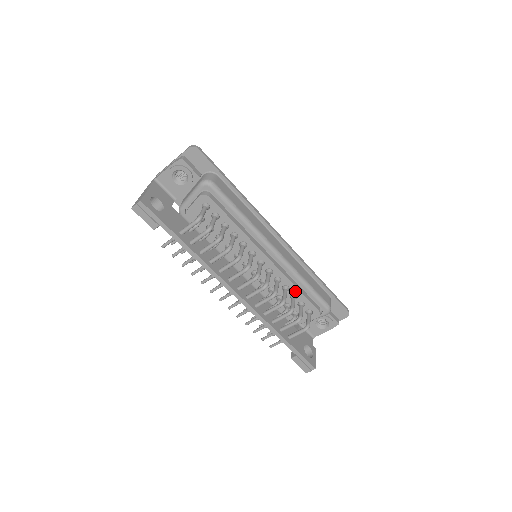
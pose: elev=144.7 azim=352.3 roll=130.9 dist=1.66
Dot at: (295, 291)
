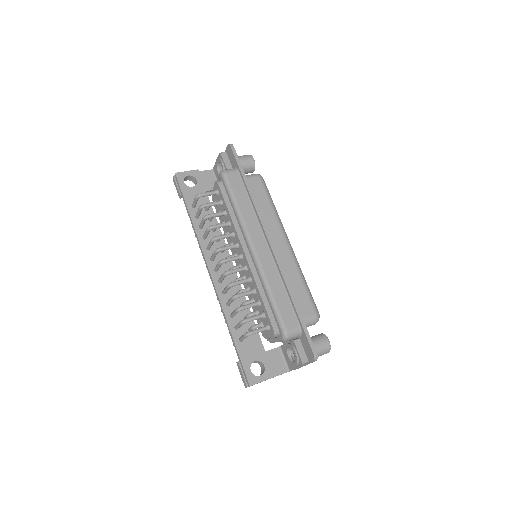
Dot at: (259, 297)
